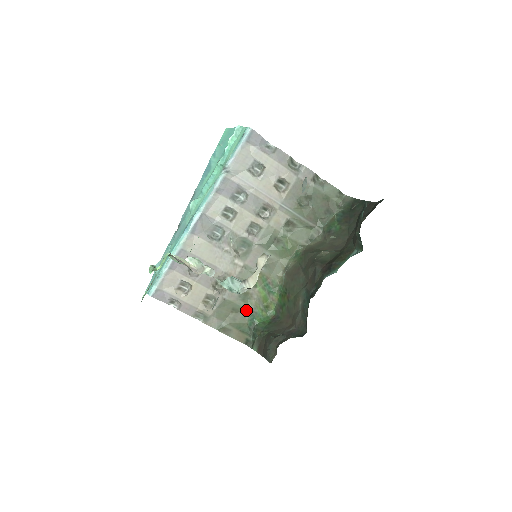
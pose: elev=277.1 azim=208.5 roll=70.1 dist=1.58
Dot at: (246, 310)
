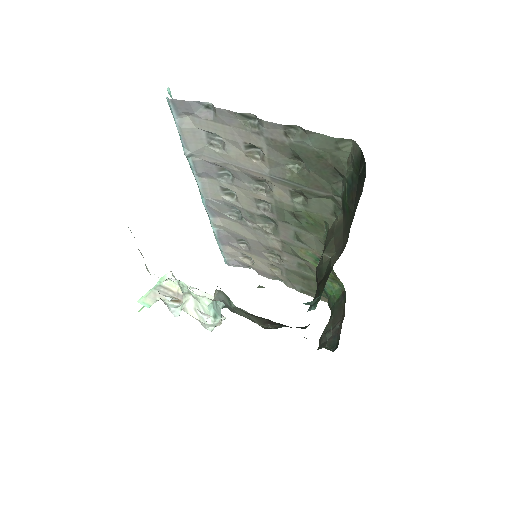
Dot at: (315, 279)
